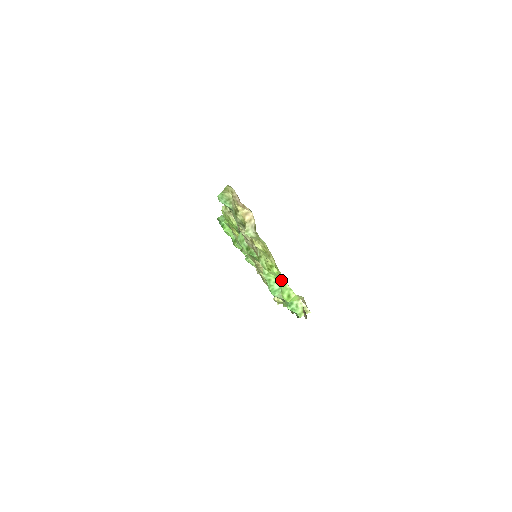
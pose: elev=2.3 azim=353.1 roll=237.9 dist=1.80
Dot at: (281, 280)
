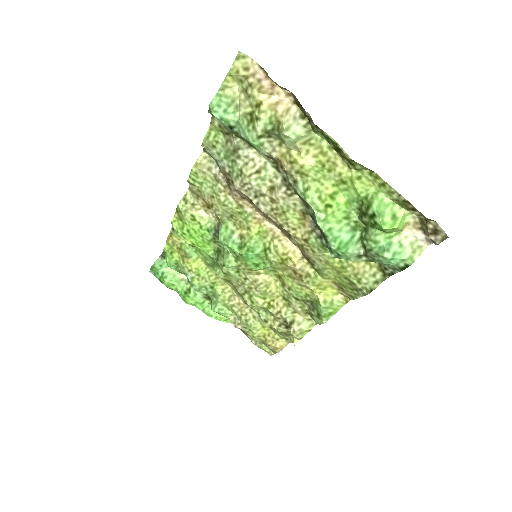
Dot at: (367, 200)
